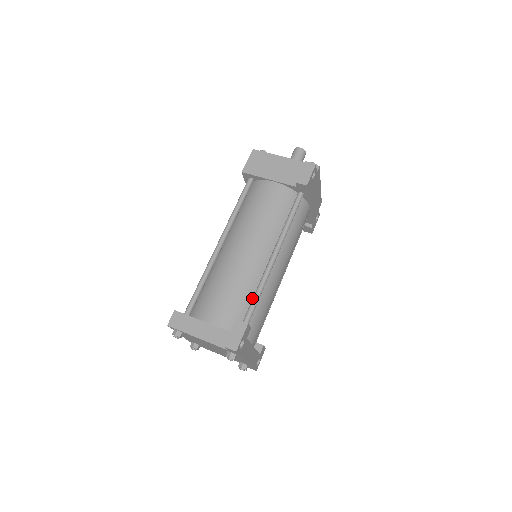
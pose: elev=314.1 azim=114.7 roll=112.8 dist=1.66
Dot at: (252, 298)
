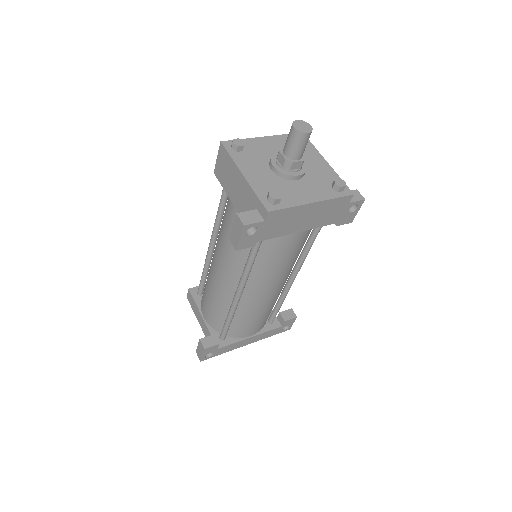
Dot at: occluded
